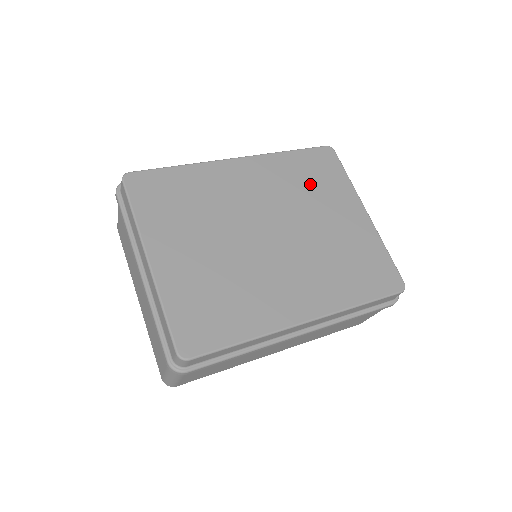
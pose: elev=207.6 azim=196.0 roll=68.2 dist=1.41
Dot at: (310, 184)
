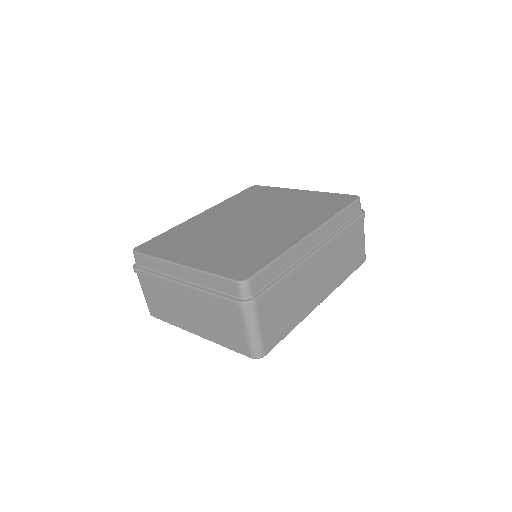
Dot at: (256, 199)
